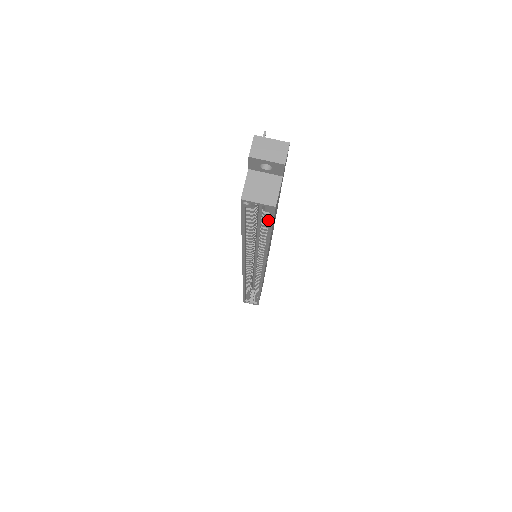
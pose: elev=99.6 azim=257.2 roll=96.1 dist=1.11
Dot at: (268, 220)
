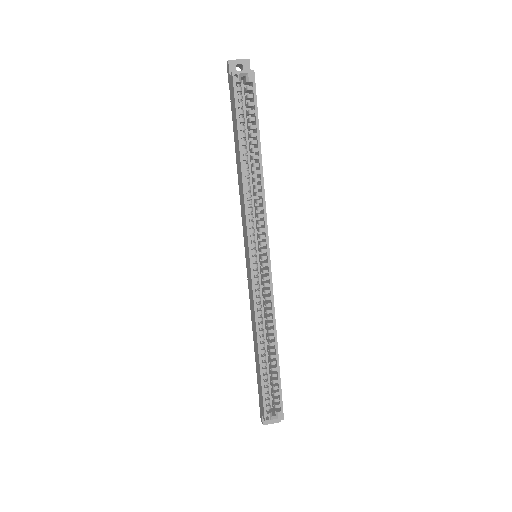
Dot at: (253, 105)
